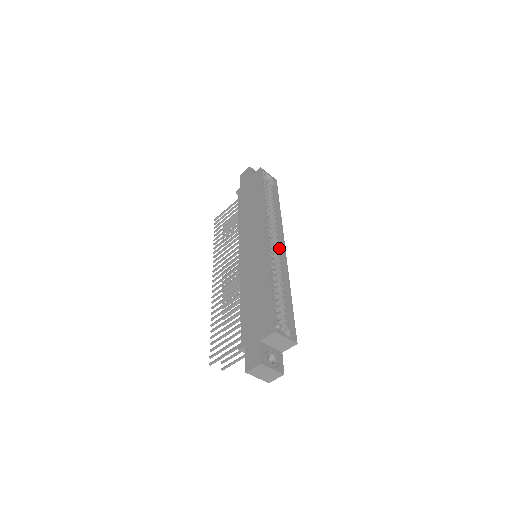
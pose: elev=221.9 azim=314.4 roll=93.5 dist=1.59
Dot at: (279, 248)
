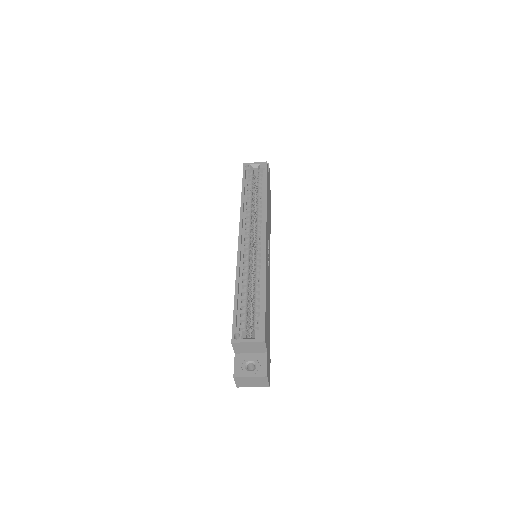
Dot at: (260, 240)
